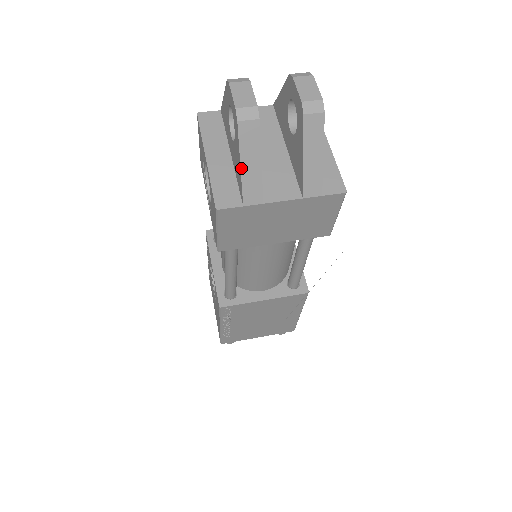
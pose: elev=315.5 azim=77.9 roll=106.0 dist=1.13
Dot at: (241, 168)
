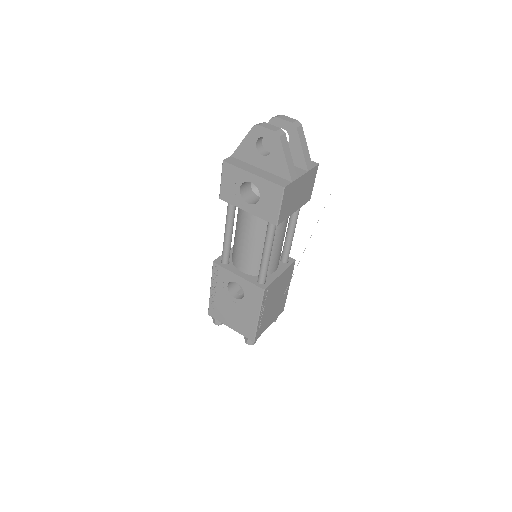
Dot at: (286, 161)
